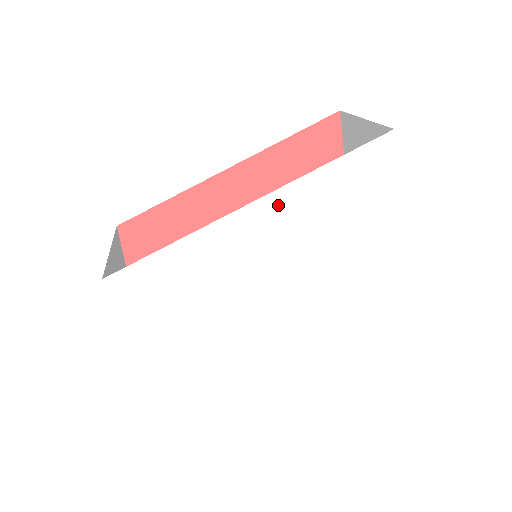
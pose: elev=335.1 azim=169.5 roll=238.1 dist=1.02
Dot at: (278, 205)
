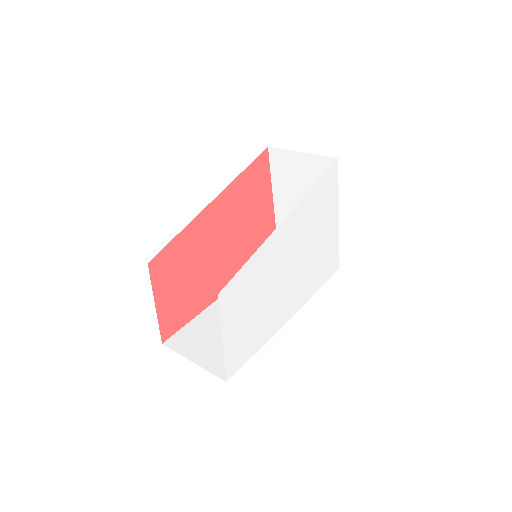
Dot at: (297, 215)
